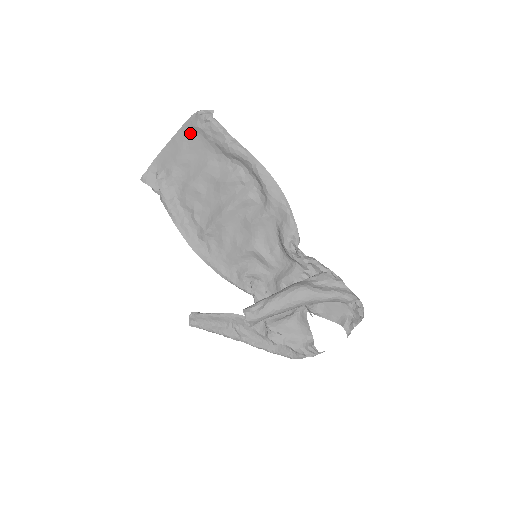
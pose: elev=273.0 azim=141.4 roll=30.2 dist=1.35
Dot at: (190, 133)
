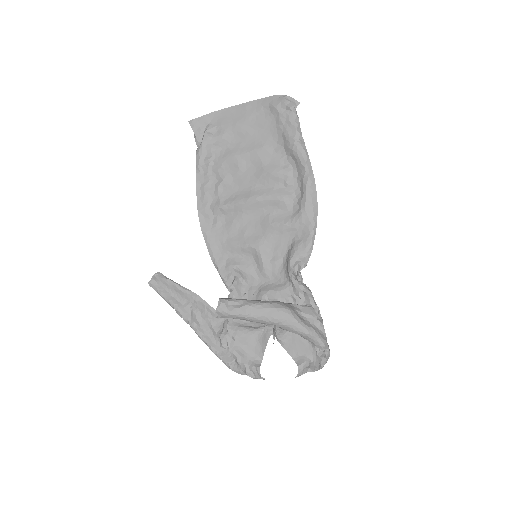
Dot at: (264, 109)
